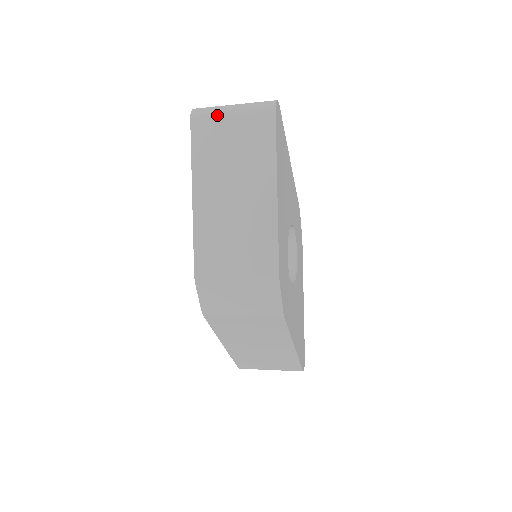
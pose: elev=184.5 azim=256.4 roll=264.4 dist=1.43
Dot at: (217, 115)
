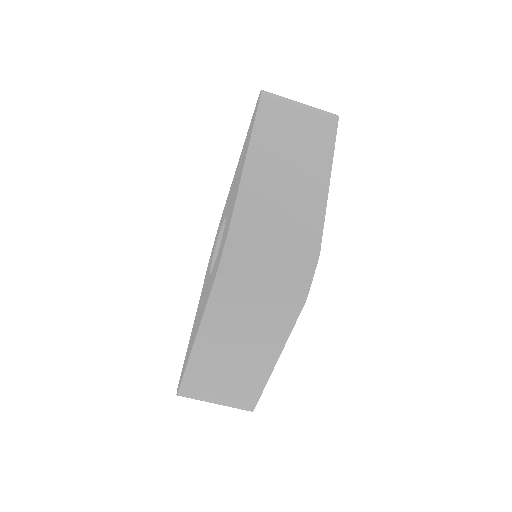
Dot at: (287, 101)
